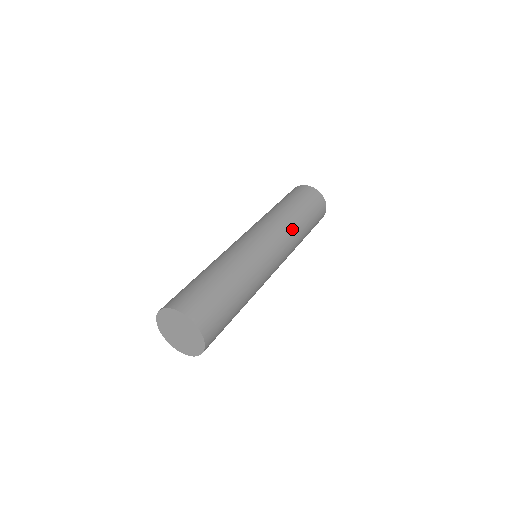
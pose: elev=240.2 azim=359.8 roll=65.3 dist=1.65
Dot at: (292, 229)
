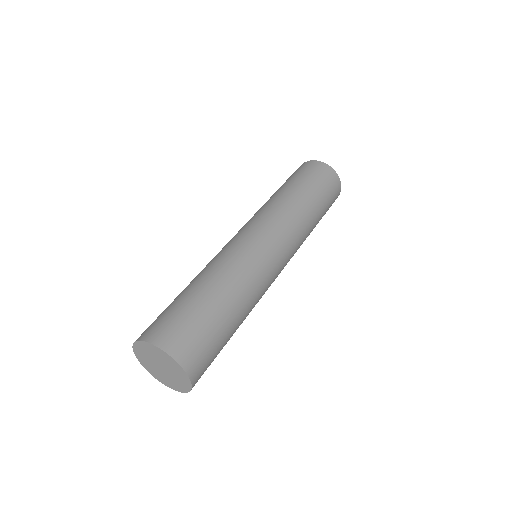
Dot at: (273, 205)
